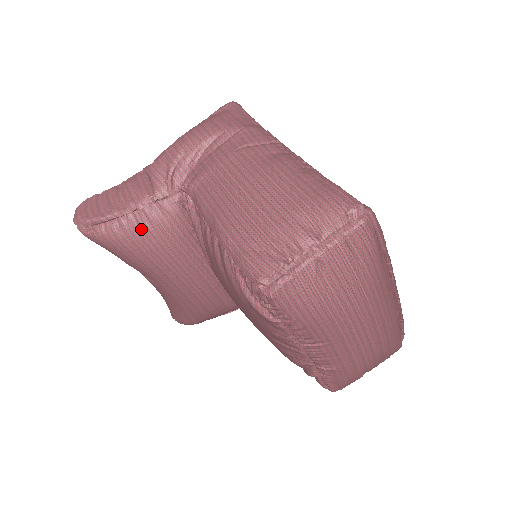
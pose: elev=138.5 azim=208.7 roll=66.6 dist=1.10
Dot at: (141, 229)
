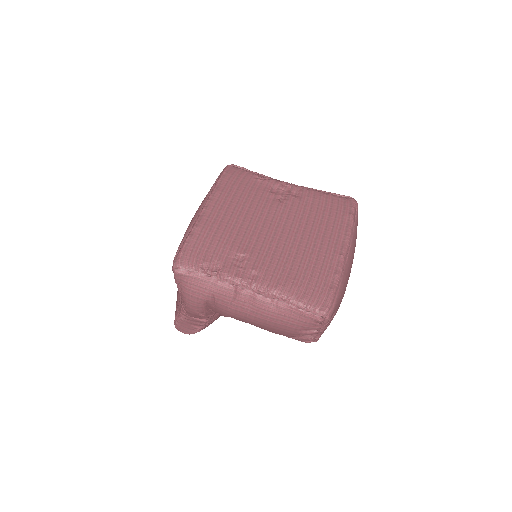
Dot at: (216, 319)
